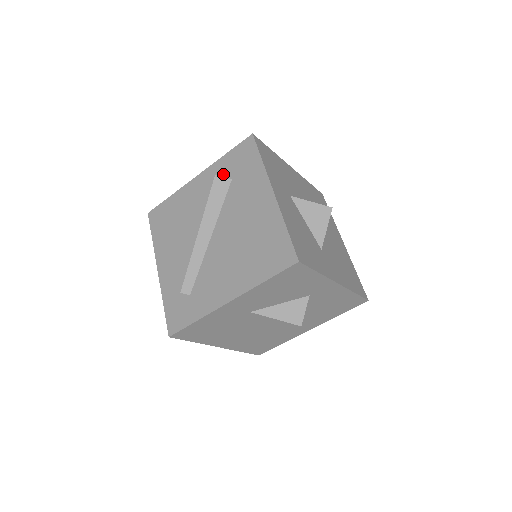
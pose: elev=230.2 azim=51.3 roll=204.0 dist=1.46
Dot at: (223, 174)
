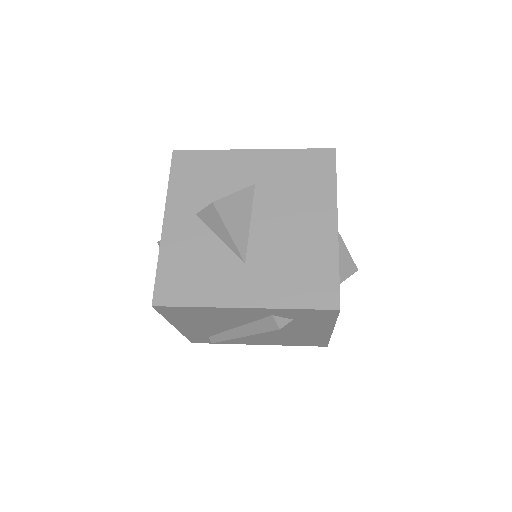
Dot at: (284, 316)
